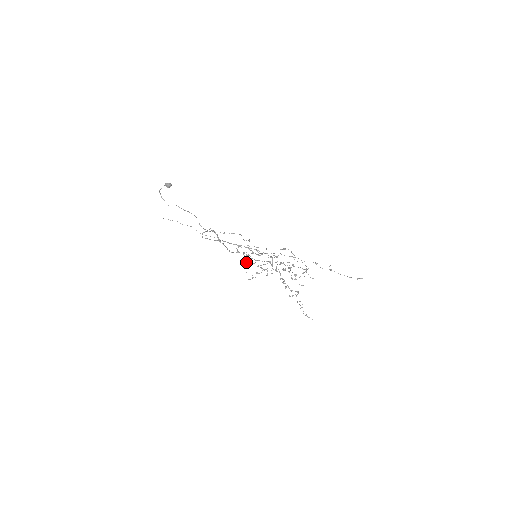
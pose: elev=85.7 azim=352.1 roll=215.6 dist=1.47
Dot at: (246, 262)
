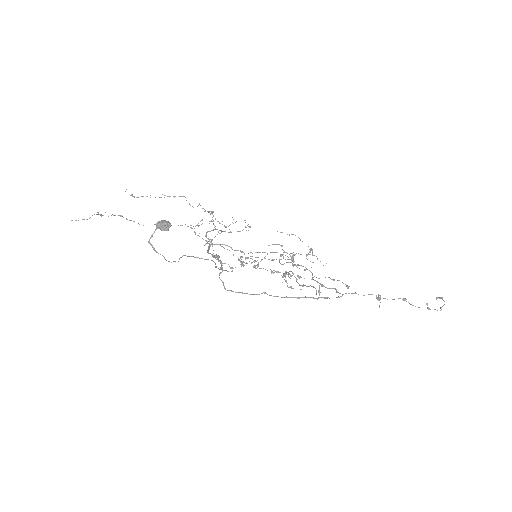
Dot at: occluded
